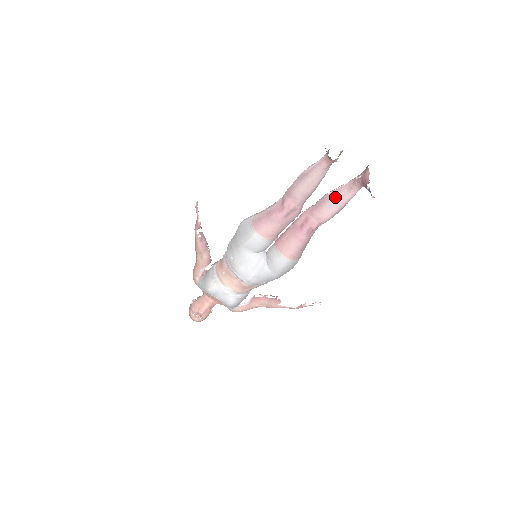
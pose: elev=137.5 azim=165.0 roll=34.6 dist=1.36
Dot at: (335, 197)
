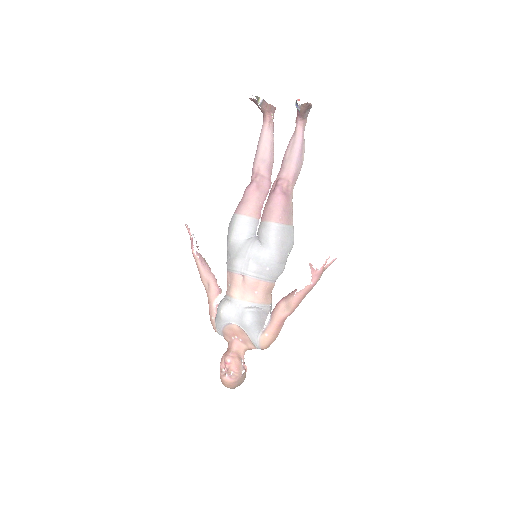
Dot at: (289, 148)
